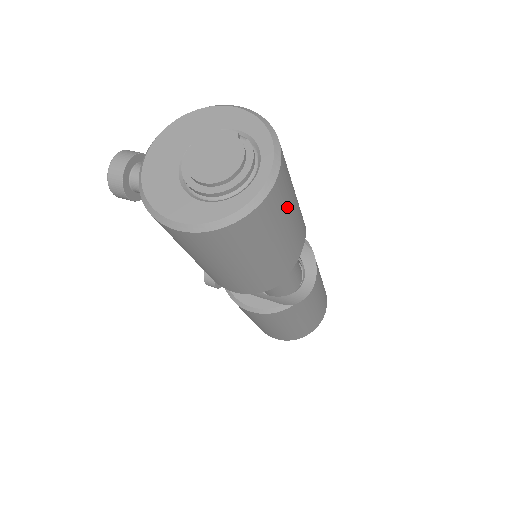
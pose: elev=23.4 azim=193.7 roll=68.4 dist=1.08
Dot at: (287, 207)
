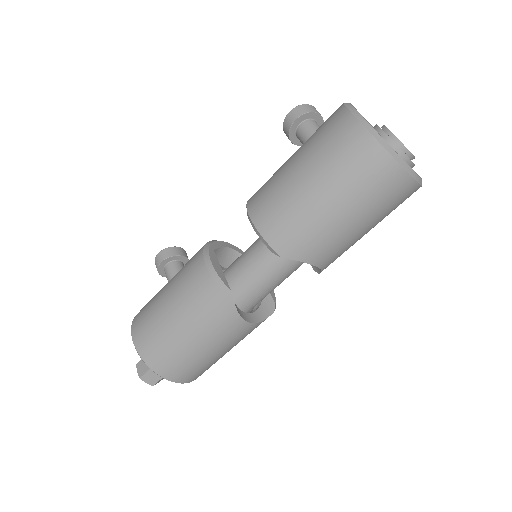
Dot at: (379, 211)
